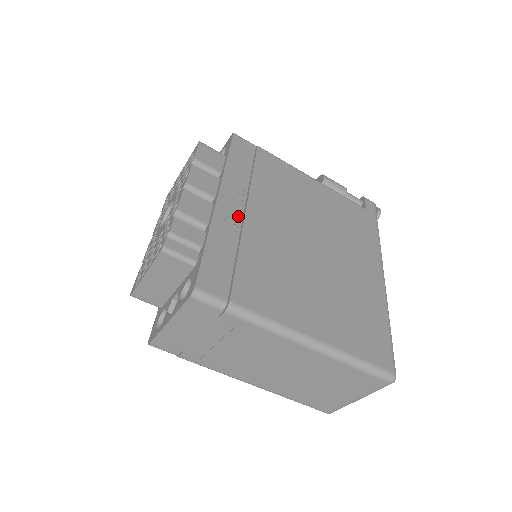
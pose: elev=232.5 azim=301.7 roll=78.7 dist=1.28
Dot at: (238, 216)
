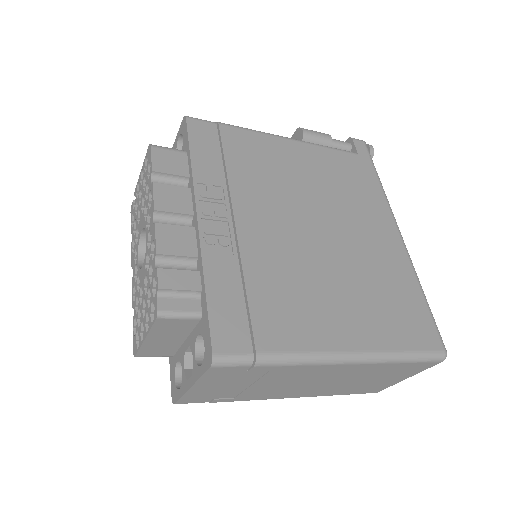
Dot at: (228, 232)
